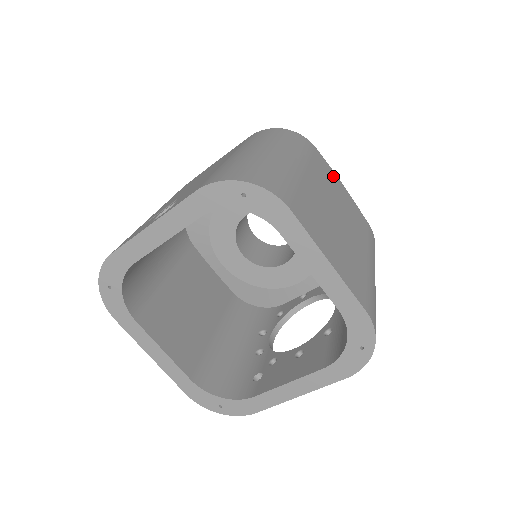
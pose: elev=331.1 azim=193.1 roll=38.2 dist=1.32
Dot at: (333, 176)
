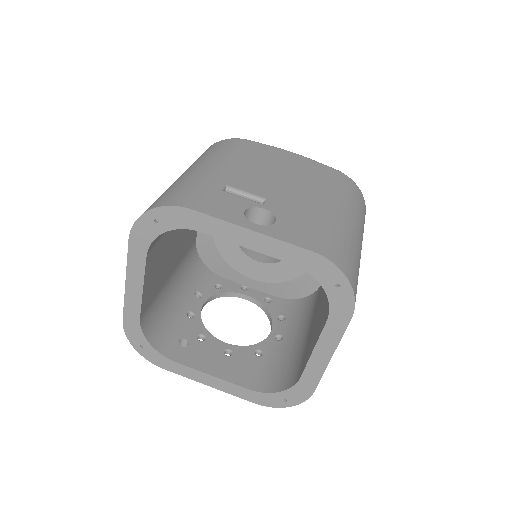
Dot at: occluded
